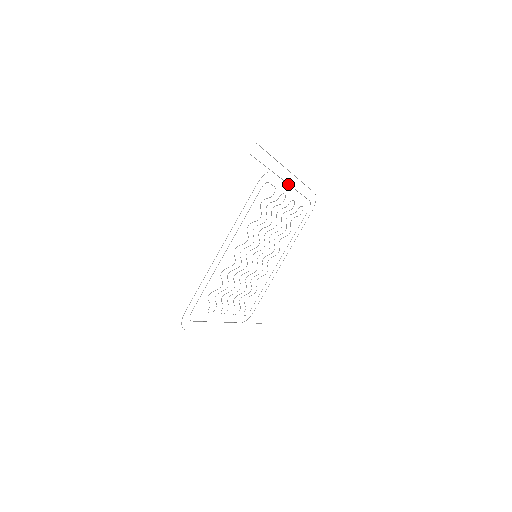
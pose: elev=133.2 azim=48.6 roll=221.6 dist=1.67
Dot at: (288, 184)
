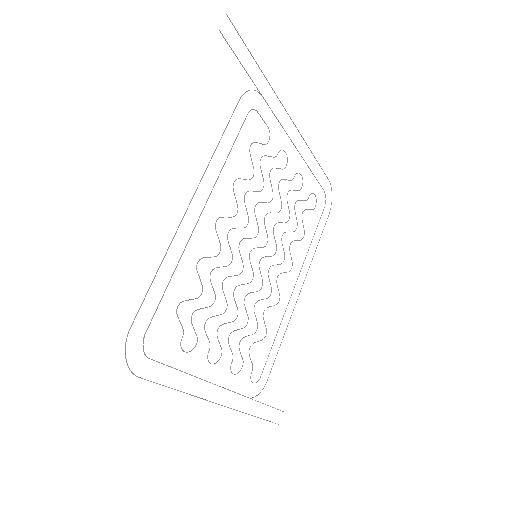
Dot at: occluded
